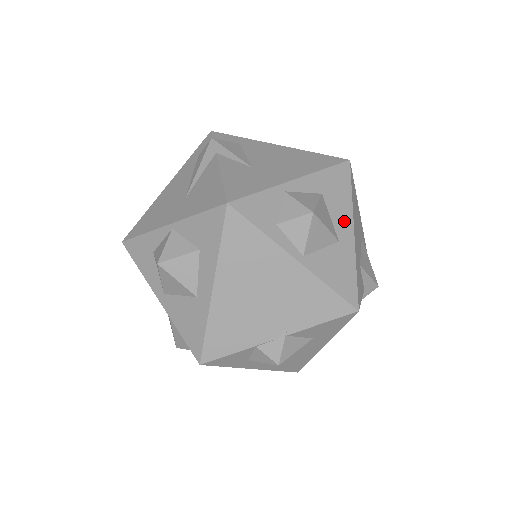
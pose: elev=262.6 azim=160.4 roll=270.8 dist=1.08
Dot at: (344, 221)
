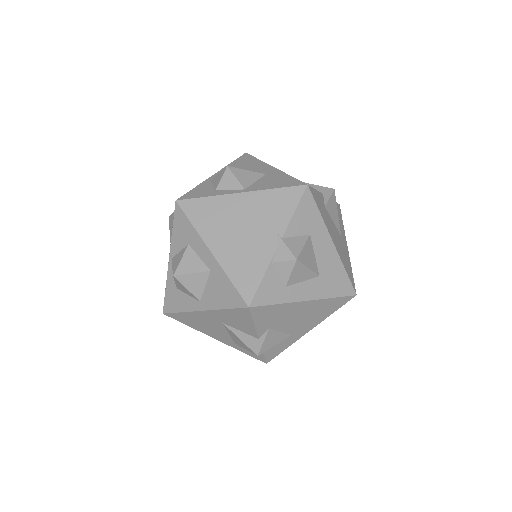
Dot at: (262, 168)
